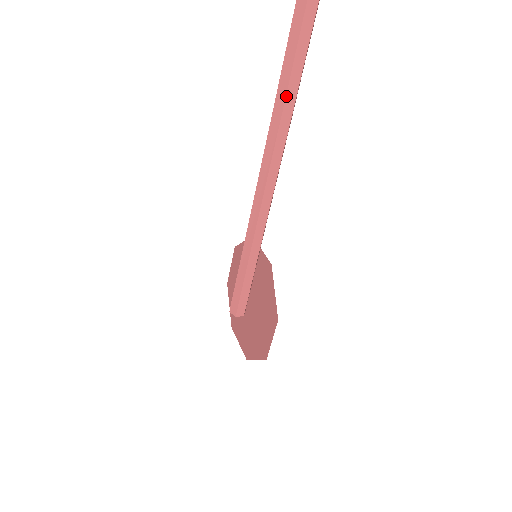
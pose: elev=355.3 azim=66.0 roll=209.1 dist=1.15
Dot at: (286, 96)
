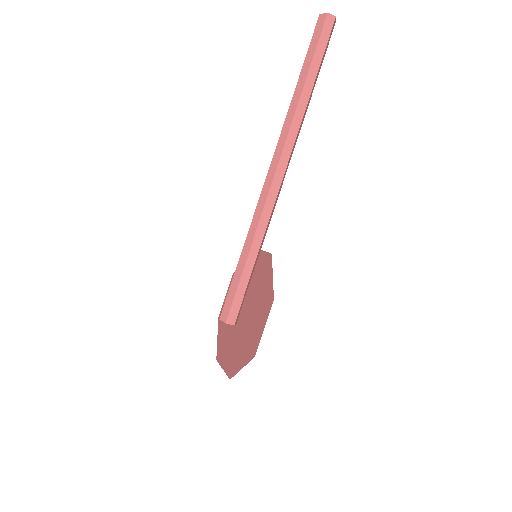
Dot at: (300, 98)
